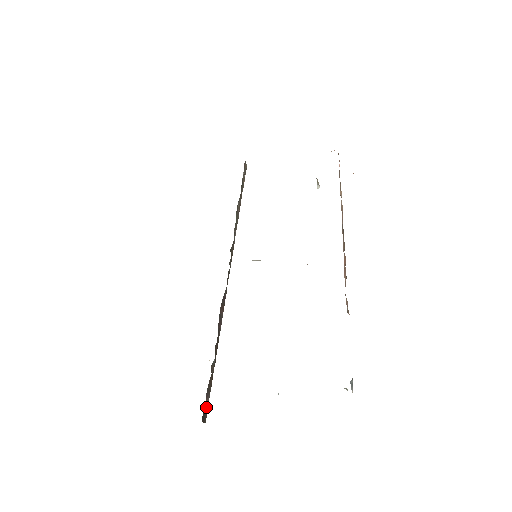
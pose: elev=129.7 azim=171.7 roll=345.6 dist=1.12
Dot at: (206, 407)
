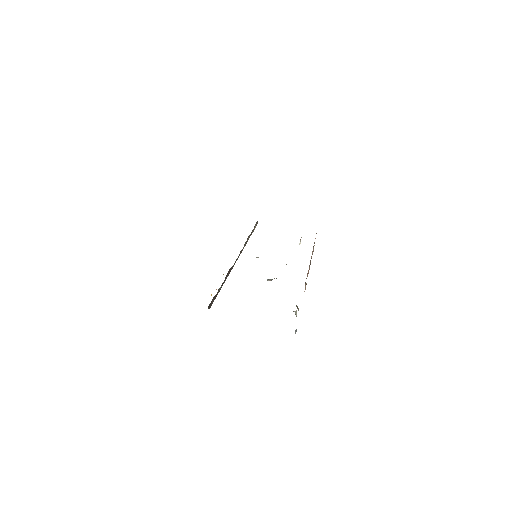
Dot at: (211, 304)
